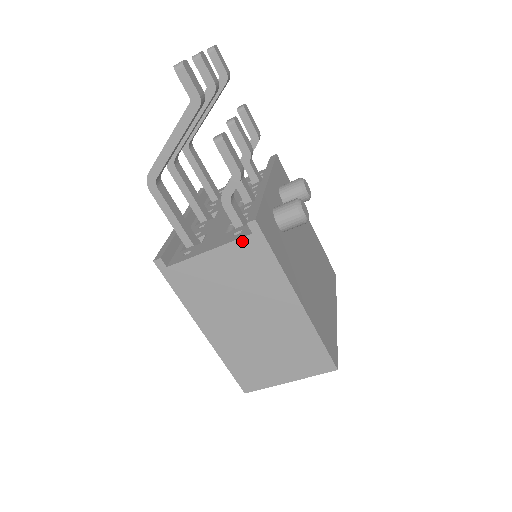
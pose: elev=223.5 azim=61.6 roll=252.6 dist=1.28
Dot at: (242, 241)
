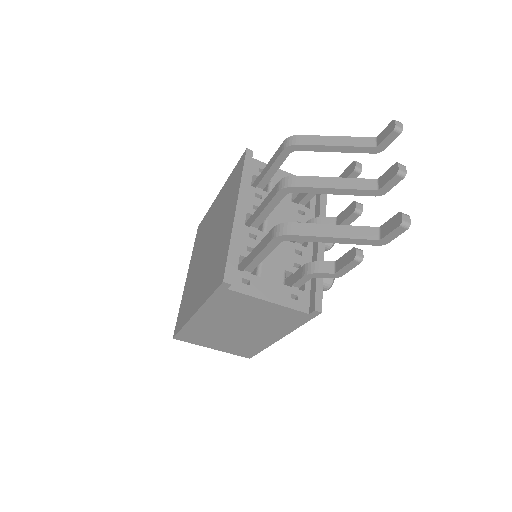
Dot at: (298, 312)
